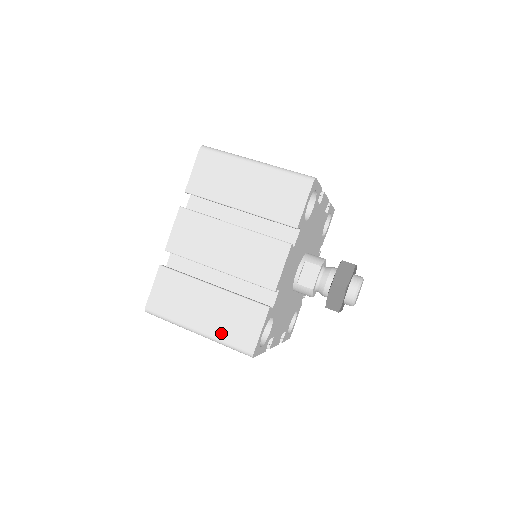
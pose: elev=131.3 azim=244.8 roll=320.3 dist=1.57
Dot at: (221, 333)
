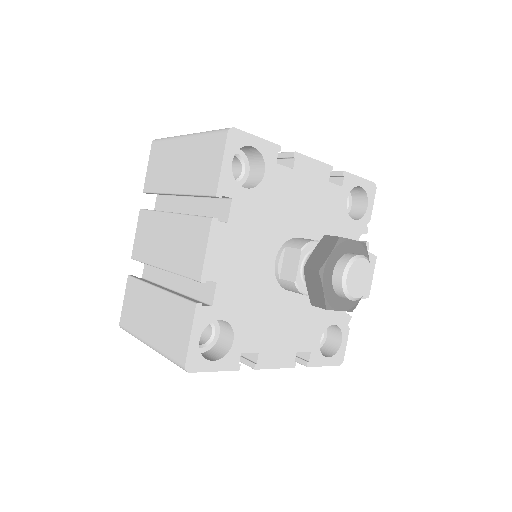
Dot at: (162, 343)
